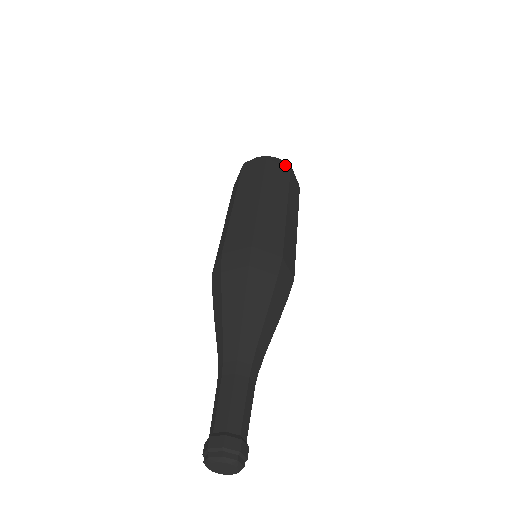
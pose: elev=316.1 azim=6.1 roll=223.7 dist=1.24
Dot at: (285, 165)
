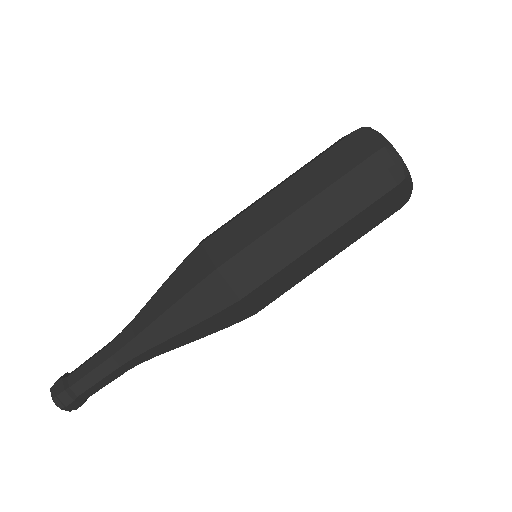
Dot at: (394, 176)
